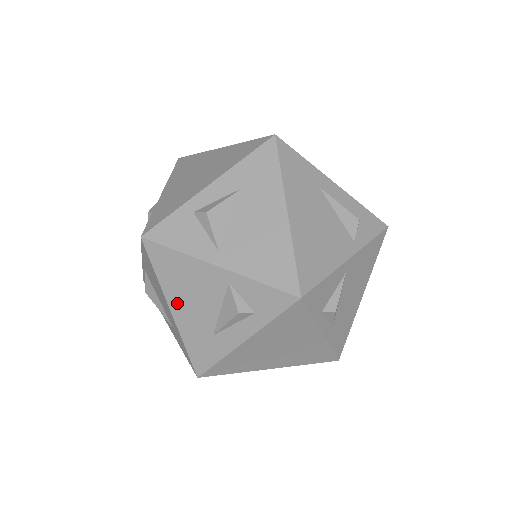
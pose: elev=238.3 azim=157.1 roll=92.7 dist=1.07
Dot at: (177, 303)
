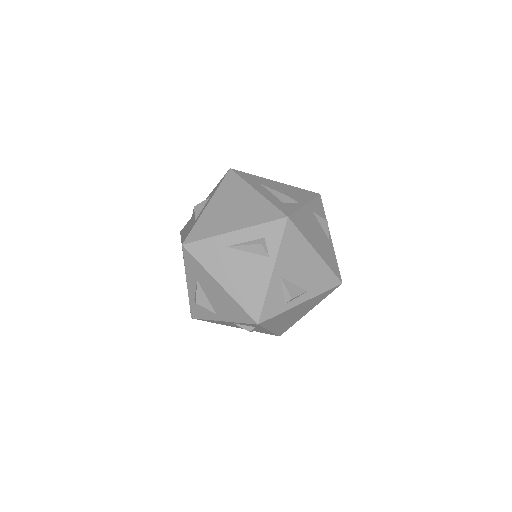
Dot at: (233, 326)
